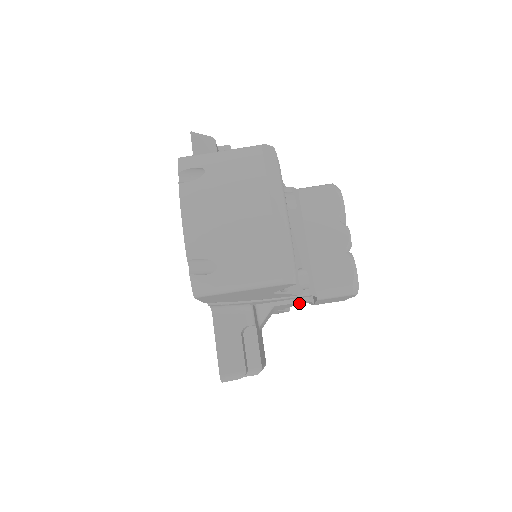
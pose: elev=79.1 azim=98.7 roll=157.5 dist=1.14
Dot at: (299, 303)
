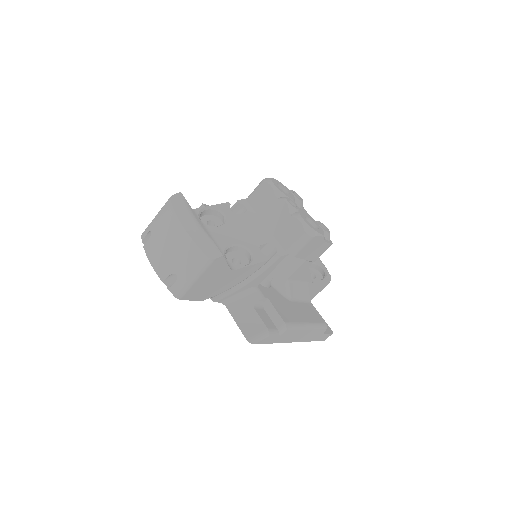
Dot at: (304, 267)
